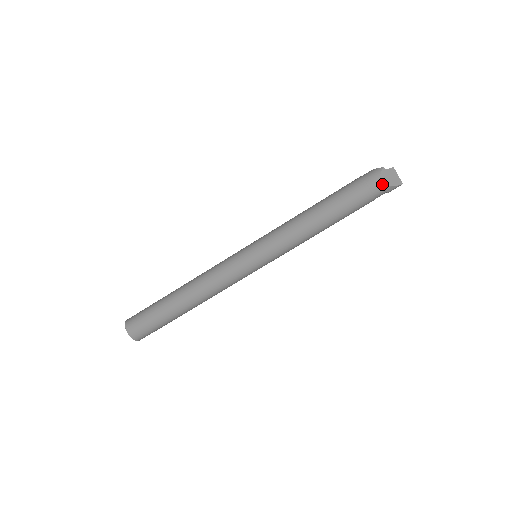
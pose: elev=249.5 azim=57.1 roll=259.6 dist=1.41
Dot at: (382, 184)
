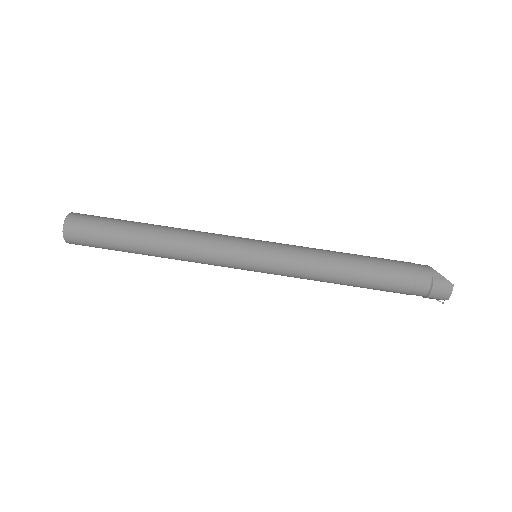
Dot at: (429, 267)
